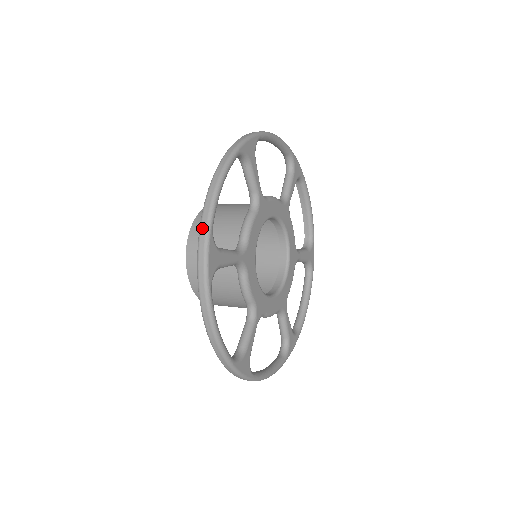
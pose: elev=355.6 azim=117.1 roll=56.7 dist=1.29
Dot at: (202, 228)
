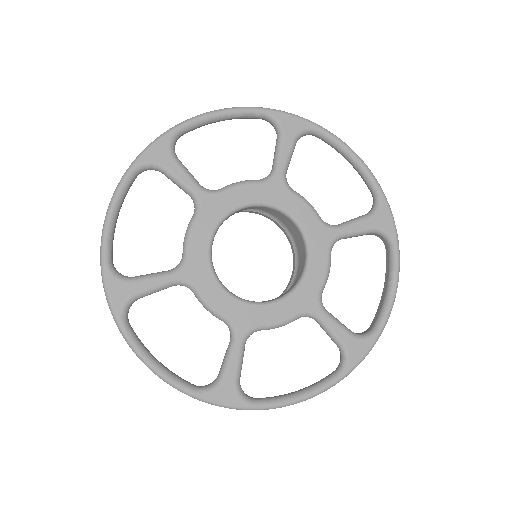
Dot at: (173, 128)
